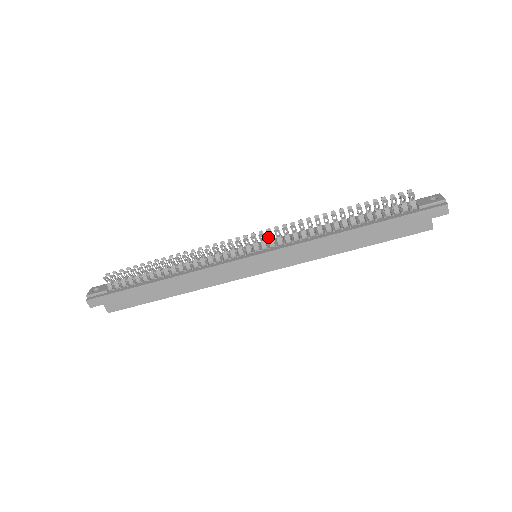
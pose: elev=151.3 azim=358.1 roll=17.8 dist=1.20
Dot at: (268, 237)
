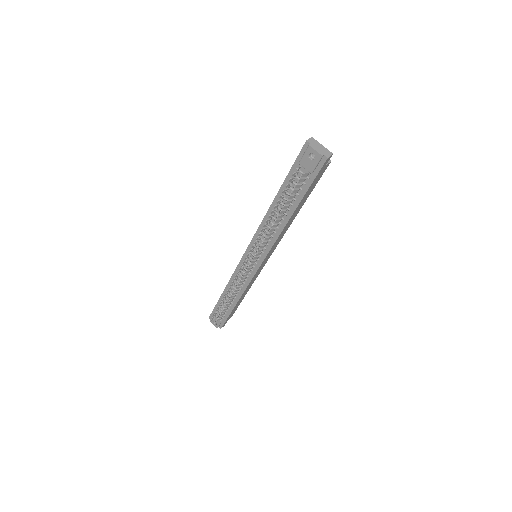
Dot at: (253, 257)
